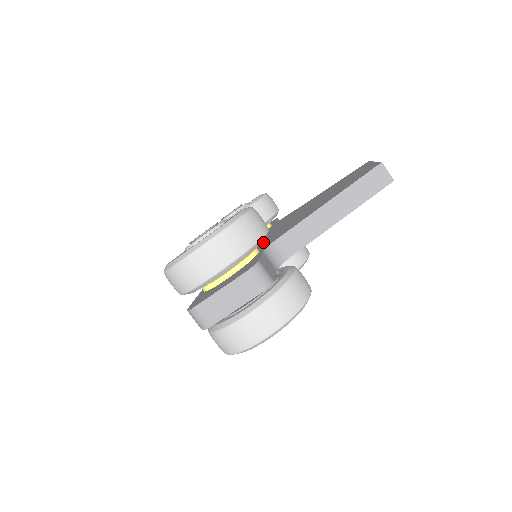
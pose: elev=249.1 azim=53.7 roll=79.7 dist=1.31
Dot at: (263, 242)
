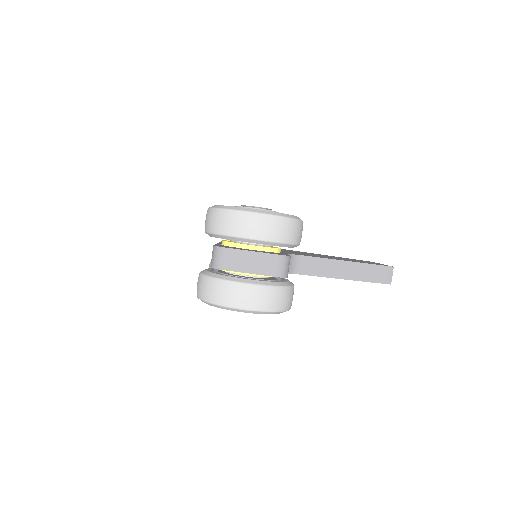
Dot at: occluded
